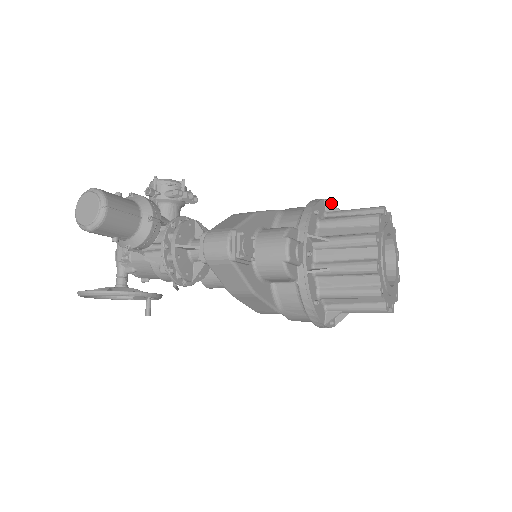
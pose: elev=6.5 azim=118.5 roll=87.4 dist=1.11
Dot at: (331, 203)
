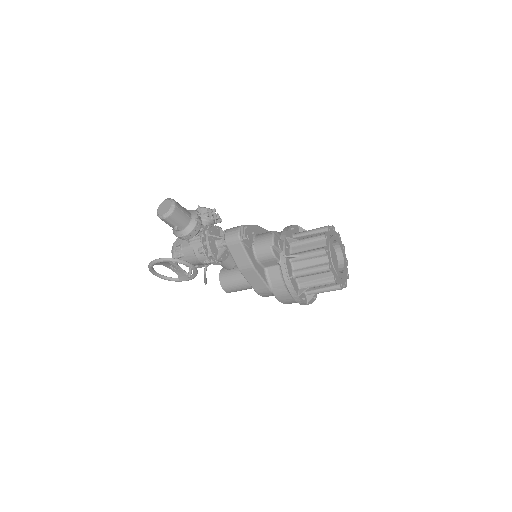
Dot at: occluded
